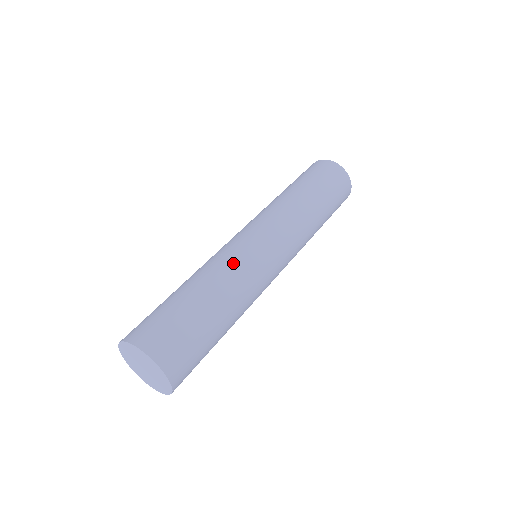
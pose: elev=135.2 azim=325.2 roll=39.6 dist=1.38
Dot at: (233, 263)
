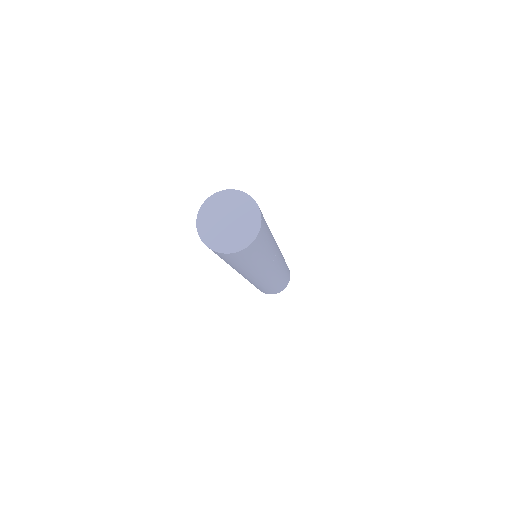
Dot at: occluded
